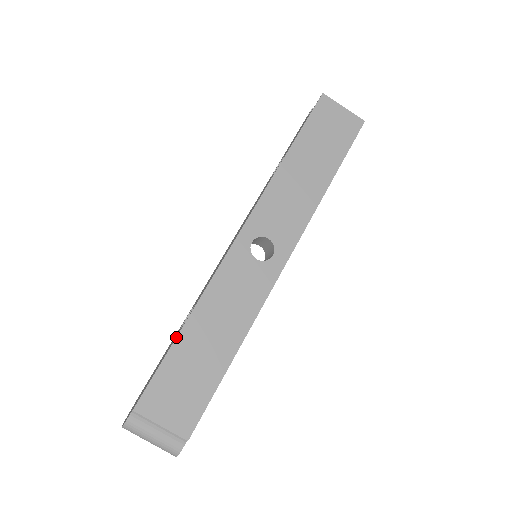
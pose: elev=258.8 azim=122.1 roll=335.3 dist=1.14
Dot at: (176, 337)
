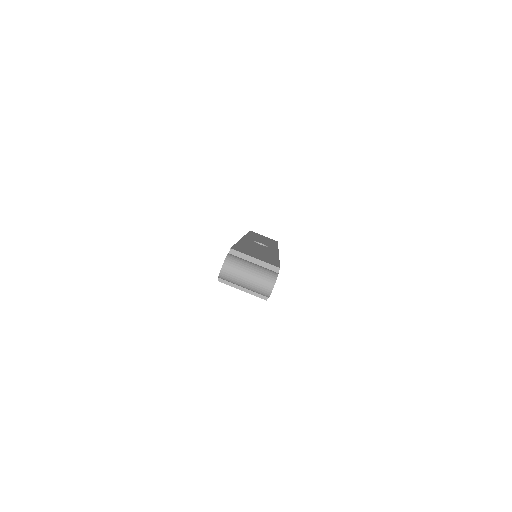
Dot at: (236, 243)
